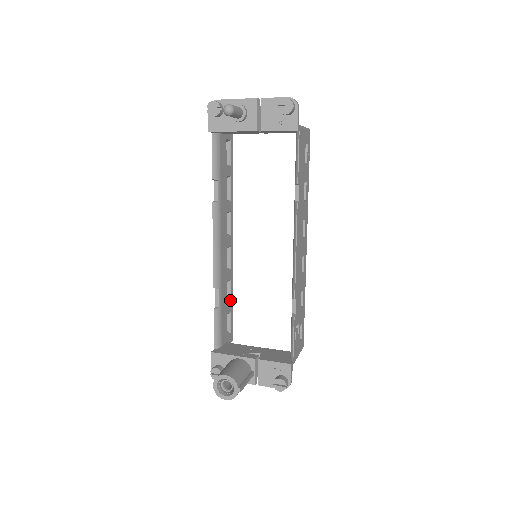
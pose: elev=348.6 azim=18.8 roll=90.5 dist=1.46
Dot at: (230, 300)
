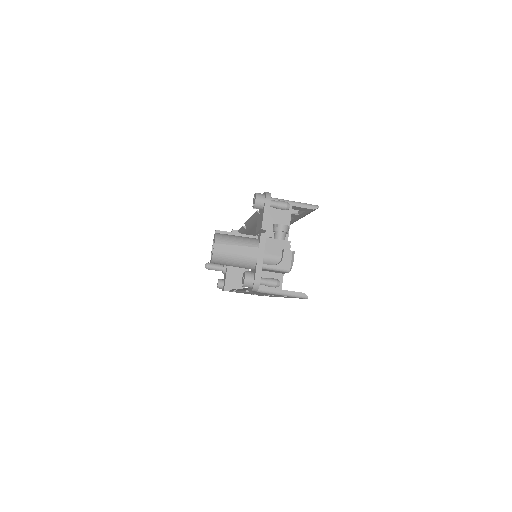
Dot at: occluded
